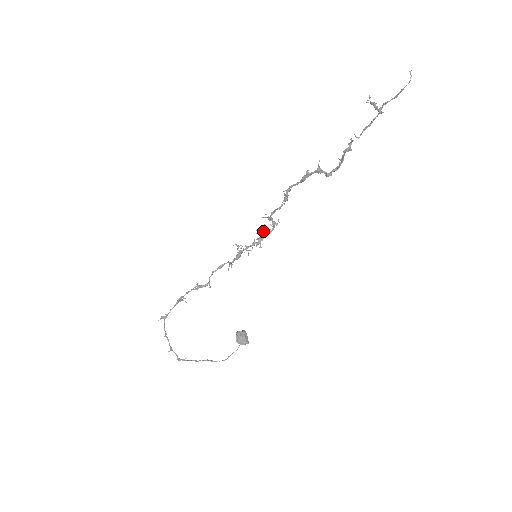
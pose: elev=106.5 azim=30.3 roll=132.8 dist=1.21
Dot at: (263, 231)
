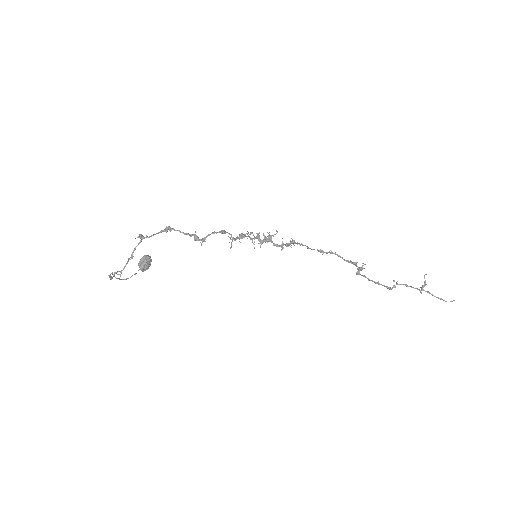
Dot at: (272, 235)
